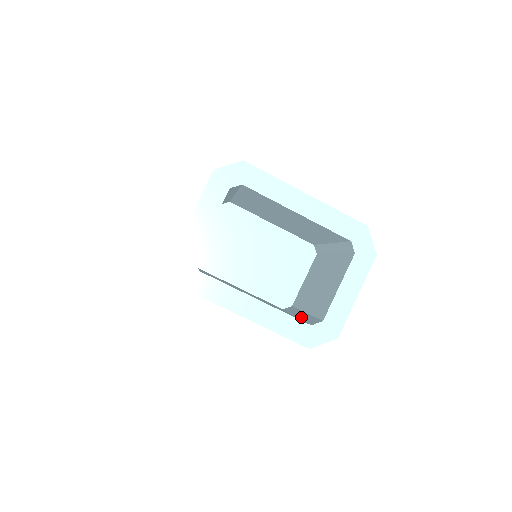
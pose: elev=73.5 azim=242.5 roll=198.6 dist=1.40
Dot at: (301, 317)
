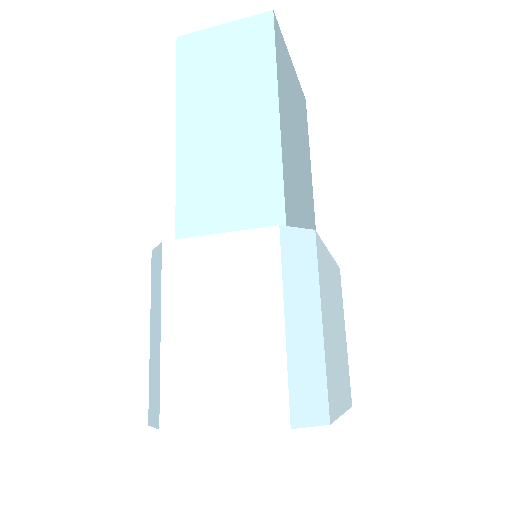
Dot at: occluded
